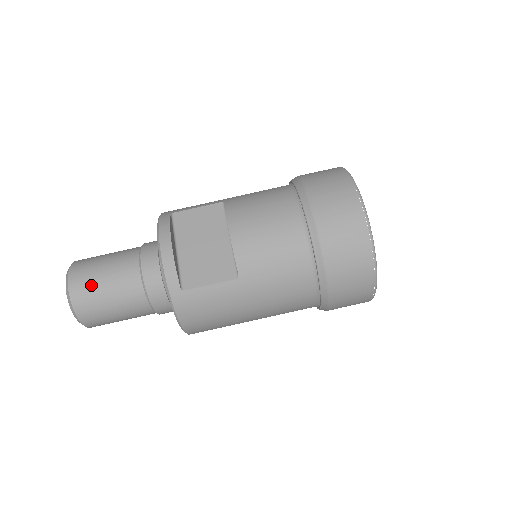
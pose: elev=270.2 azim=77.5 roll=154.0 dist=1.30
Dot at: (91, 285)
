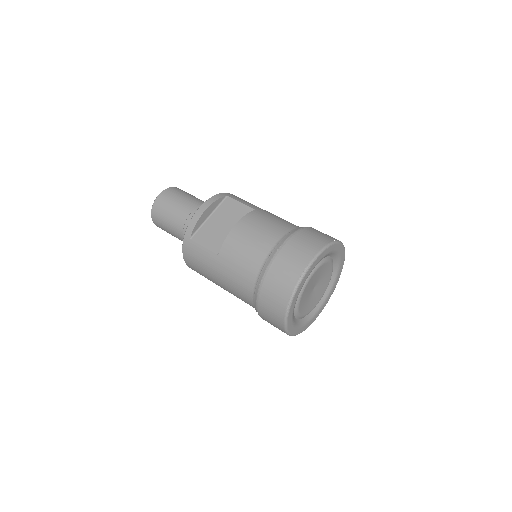
Dot at: (166, 204)
